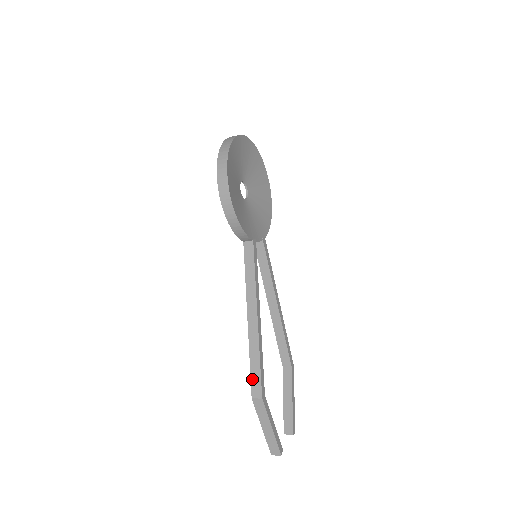
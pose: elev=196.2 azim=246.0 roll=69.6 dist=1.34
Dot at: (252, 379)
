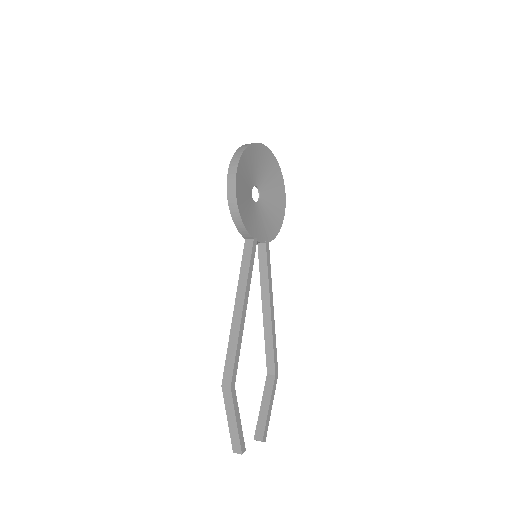
Dot at: (226, 367)
